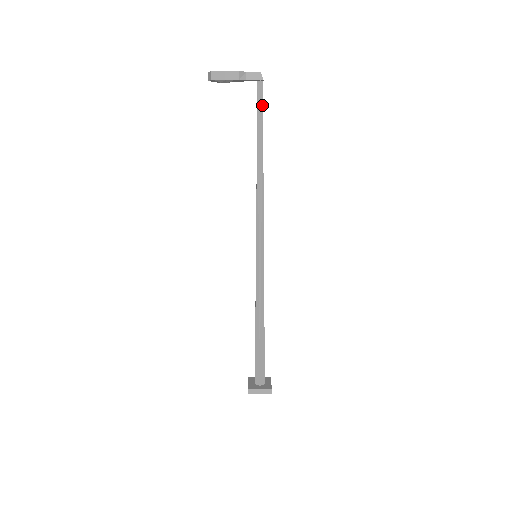
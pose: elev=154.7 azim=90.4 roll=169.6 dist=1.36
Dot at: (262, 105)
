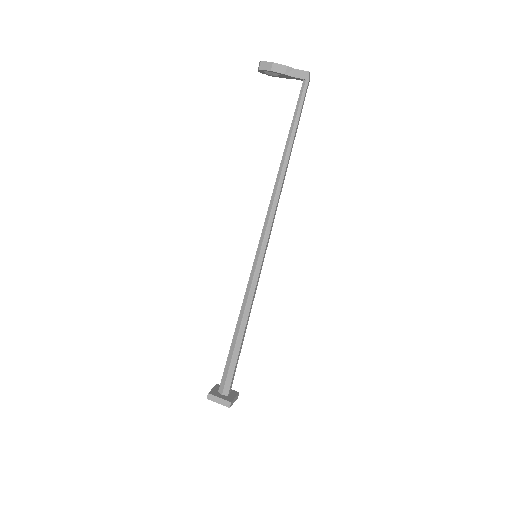
Dot at: (302, 104)
